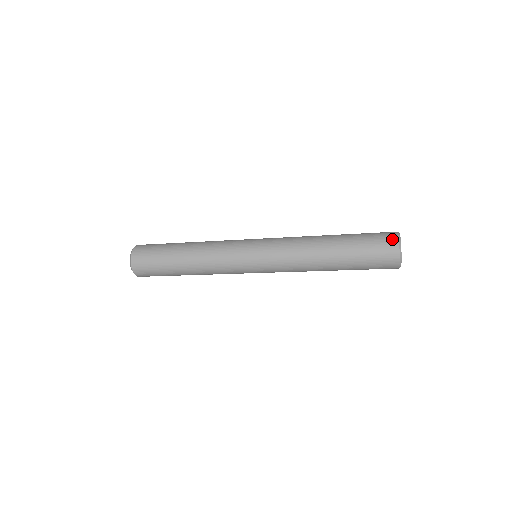
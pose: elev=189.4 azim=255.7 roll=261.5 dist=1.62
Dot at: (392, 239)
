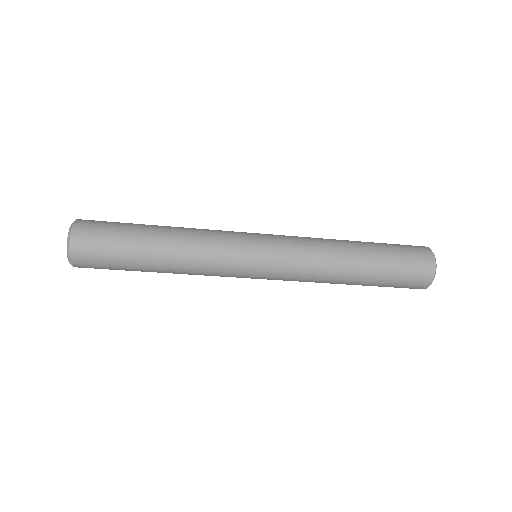
Dot at: (429, 261)
